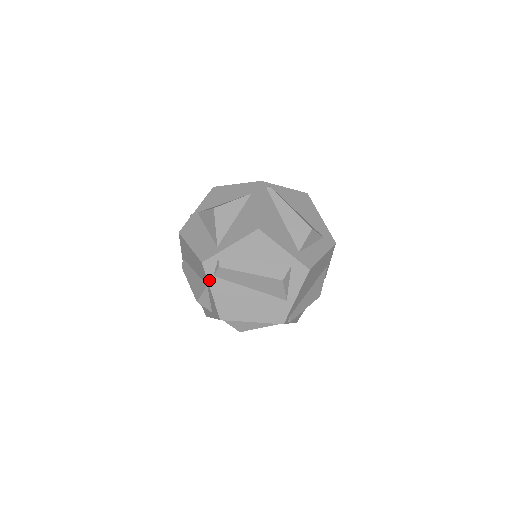
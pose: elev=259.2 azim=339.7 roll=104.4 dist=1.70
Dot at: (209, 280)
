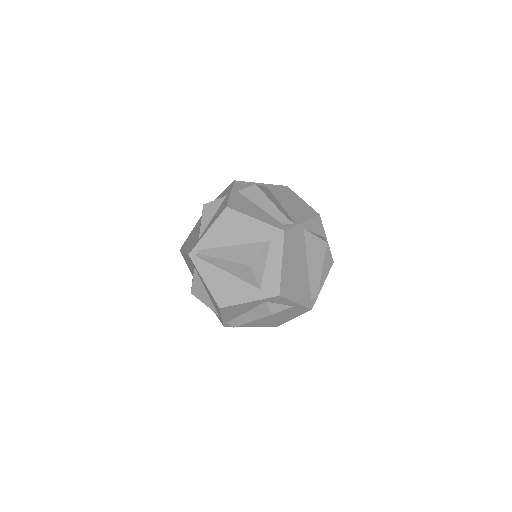
Dot at: occluded
